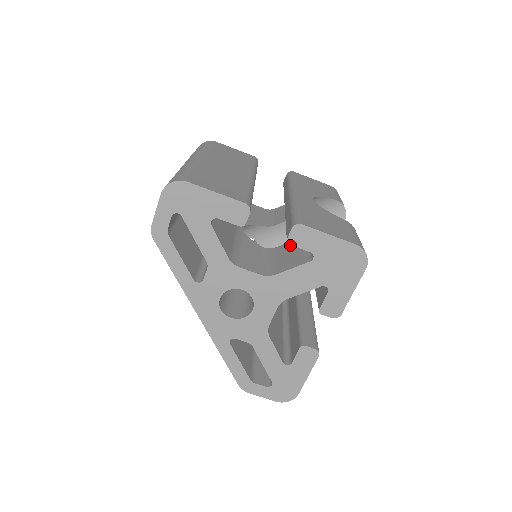
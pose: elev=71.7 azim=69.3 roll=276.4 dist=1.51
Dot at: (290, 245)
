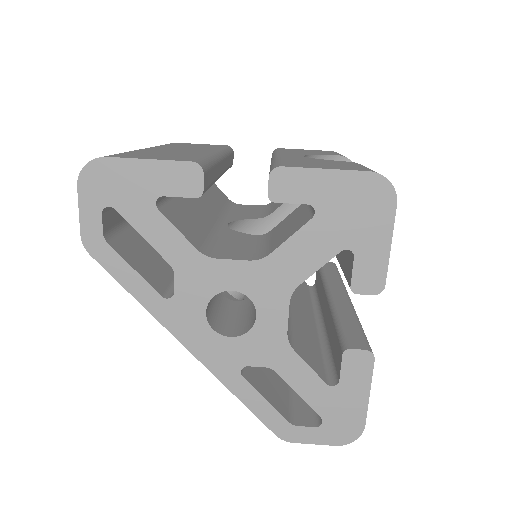
Dot at: (287, 218)
